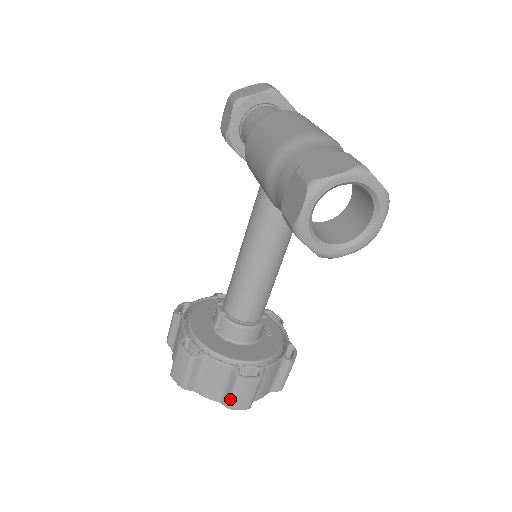
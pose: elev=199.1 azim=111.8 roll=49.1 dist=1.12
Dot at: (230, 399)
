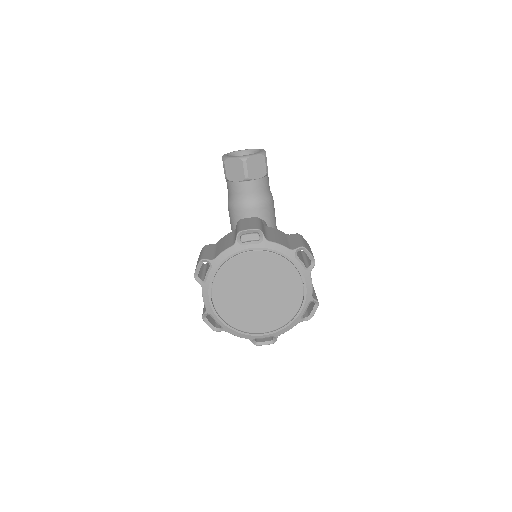
Dot at: (237, 230)
